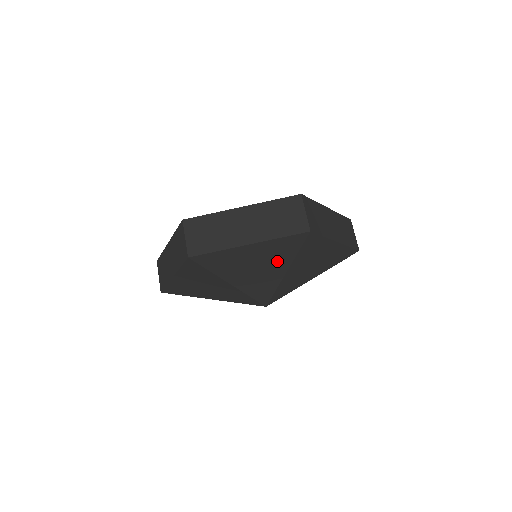
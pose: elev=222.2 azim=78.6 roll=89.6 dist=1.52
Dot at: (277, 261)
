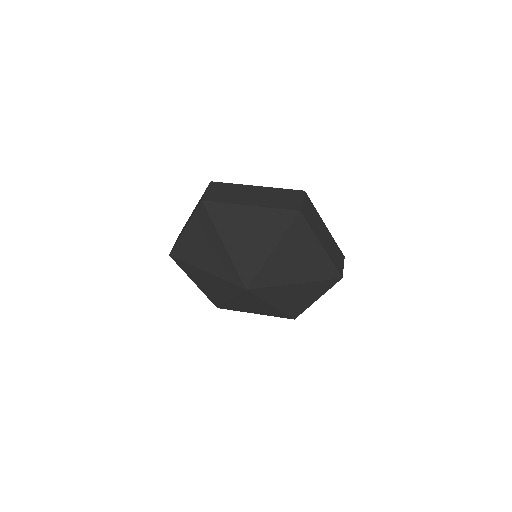
Dot at: (210, 237)
